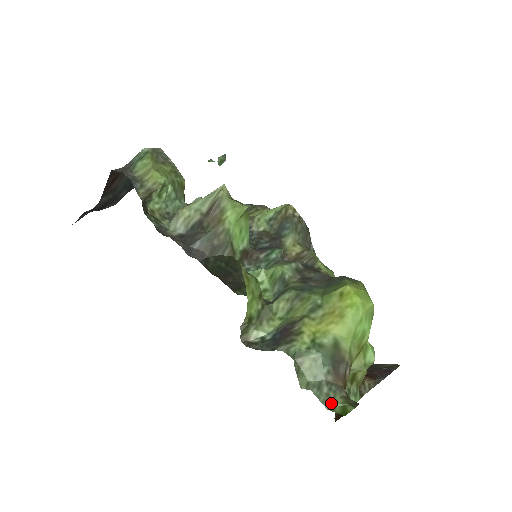
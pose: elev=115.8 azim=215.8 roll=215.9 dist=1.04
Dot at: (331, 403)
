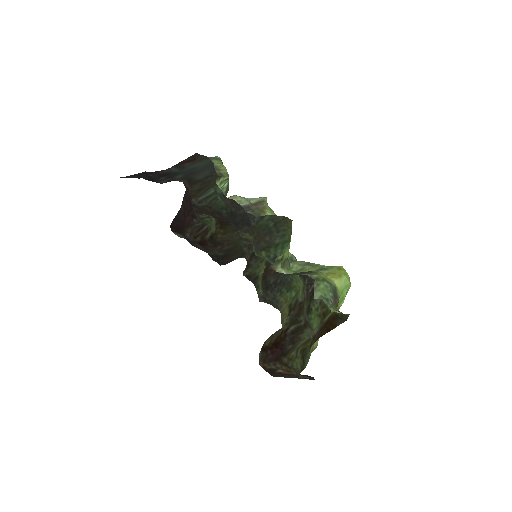
Dot at: (334, 309)
